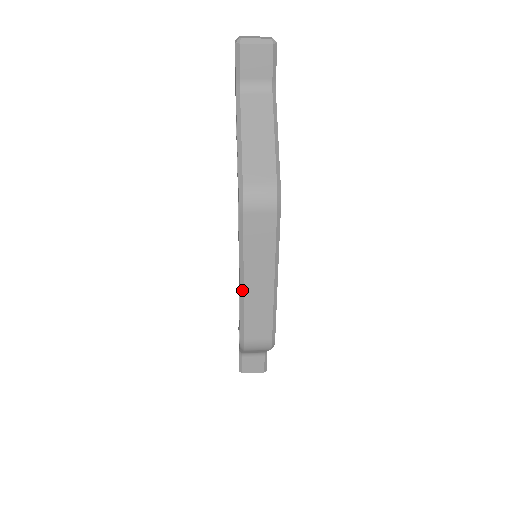
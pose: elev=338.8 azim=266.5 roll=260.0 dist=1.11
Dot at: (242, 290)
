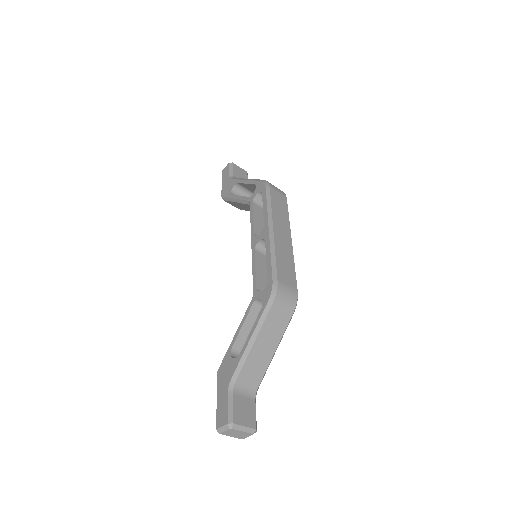
Dot at: (272, 236)
